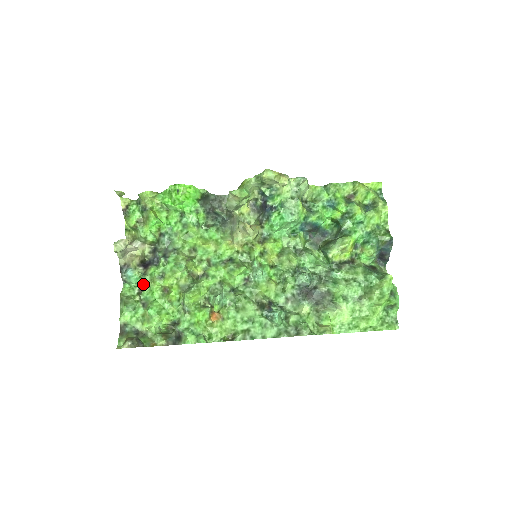
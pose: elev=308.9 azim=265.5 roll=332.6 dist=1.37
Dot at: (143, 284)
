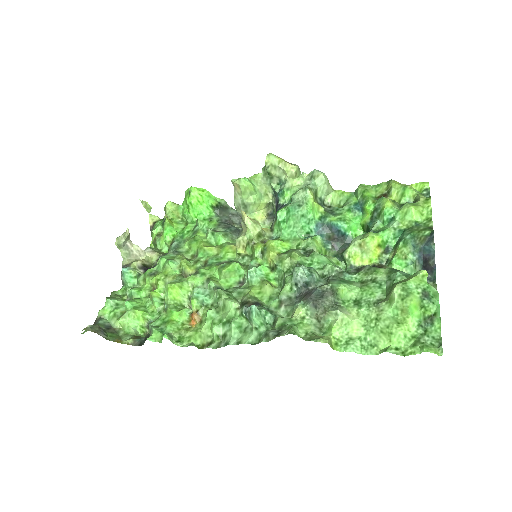
Dot at: (138, 286)
